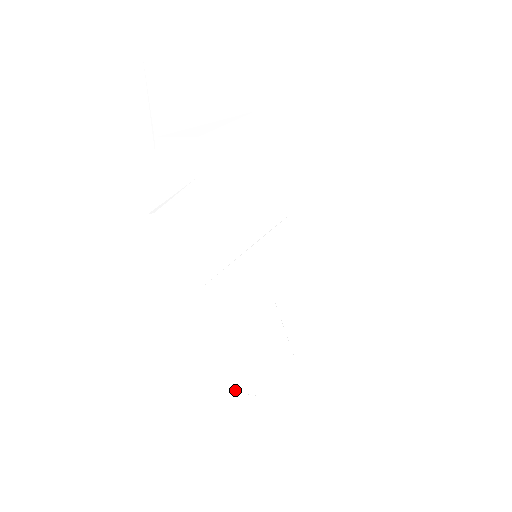
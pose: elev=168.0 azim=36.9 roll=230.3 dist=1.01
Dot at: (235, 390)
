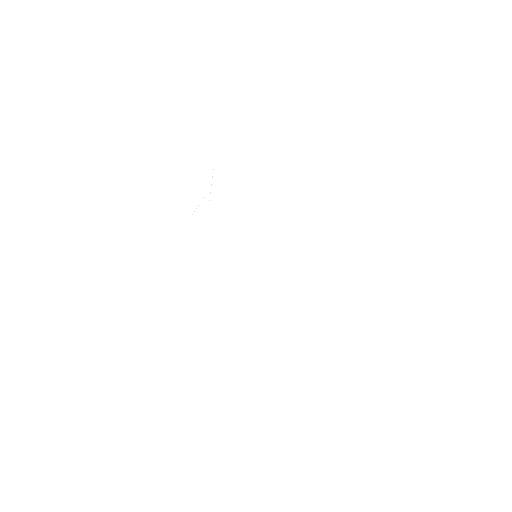
Dot at: (221, 363)
